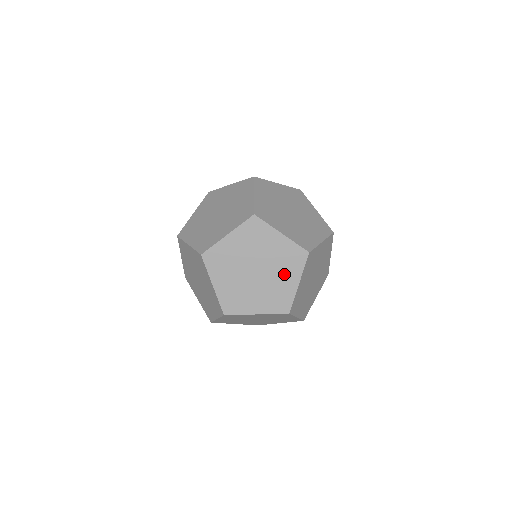
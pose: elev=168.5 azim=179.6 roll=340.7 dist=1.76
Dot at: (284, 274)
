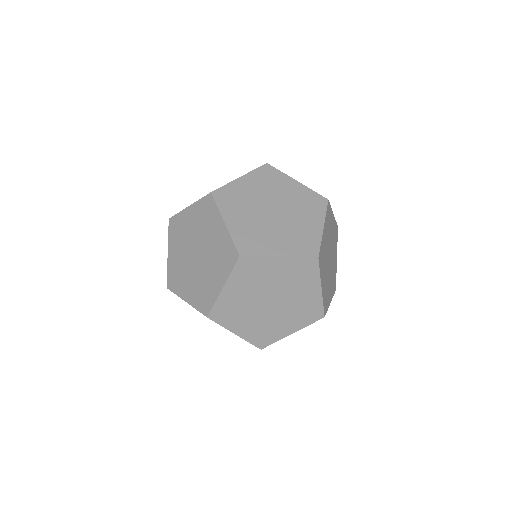
Dot at: (305, 217)
